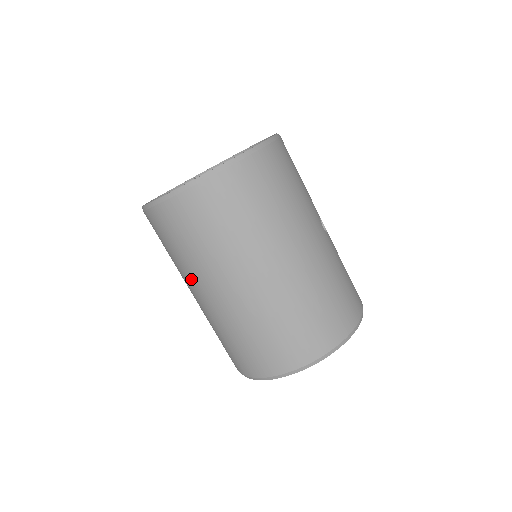
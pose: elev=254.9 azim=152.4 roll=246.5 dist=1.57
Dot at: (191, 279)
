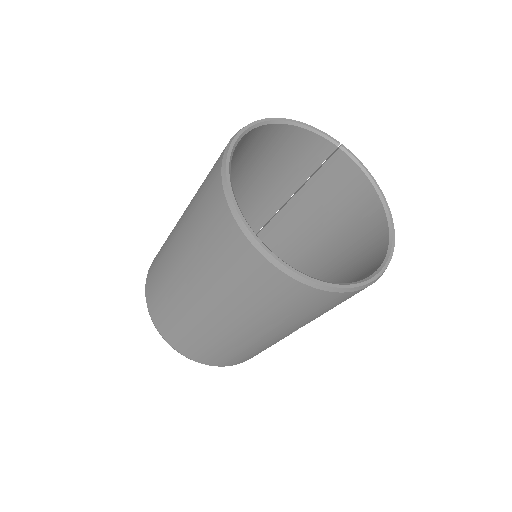
Dot at: (186, 214)
